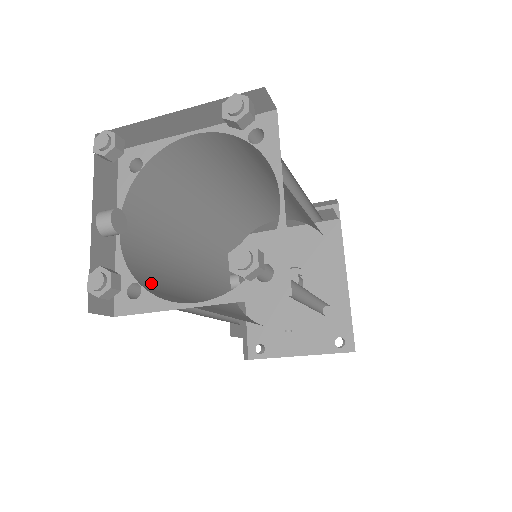
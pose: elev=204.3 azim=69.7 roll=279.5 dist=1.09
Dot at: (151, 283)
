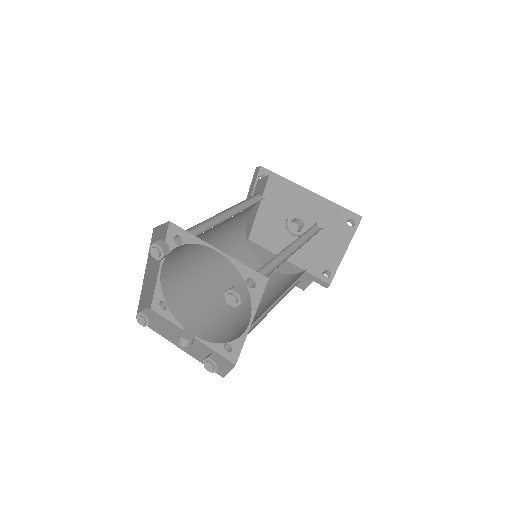
Dot at: (231, 334)
